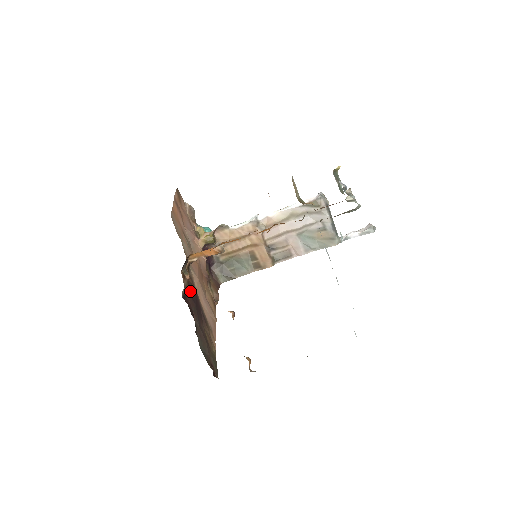
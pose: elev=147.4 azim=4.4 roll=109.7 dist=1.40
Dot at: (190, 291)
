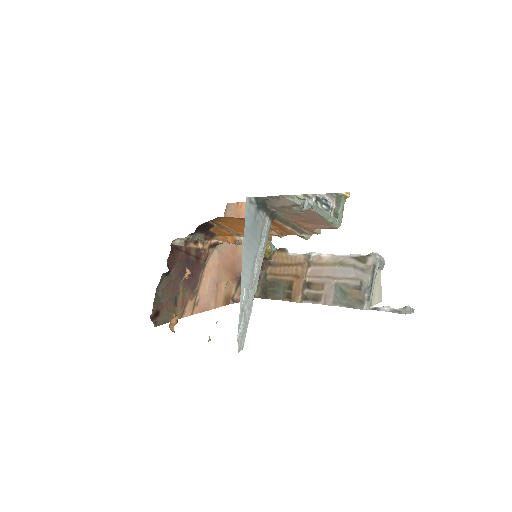
Dot at: (193, 255)
